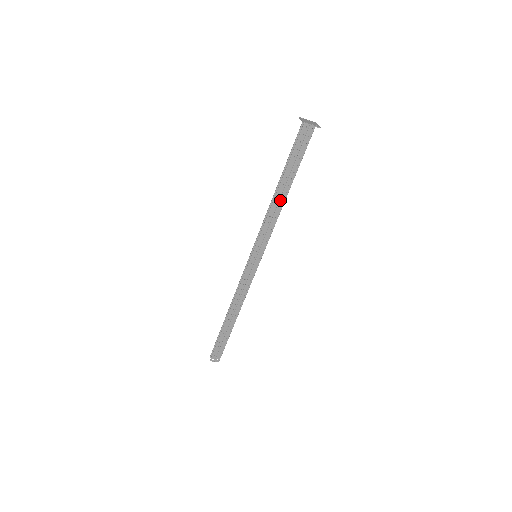
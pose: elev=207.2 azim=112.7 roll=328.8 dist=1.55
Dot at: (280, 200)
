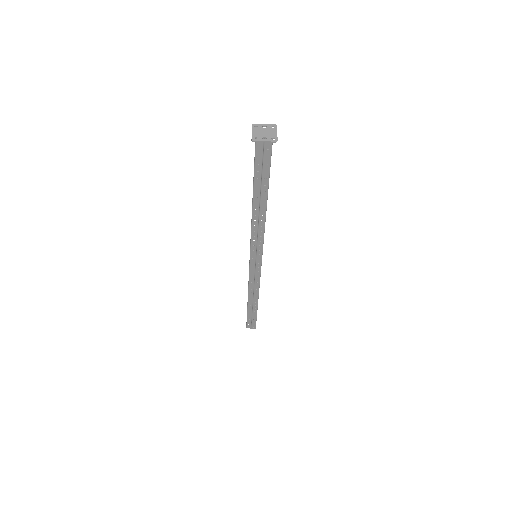
Dot at: (260, 211)
